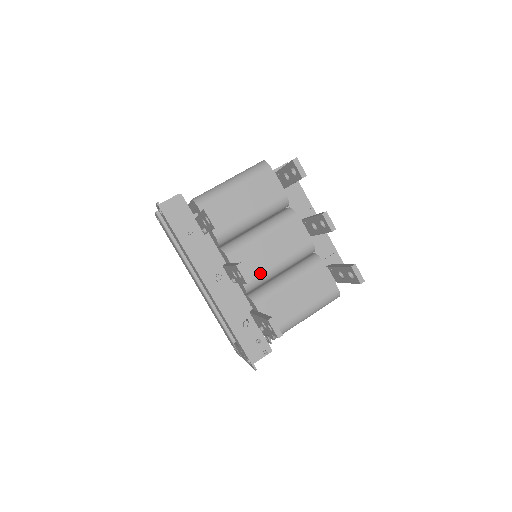
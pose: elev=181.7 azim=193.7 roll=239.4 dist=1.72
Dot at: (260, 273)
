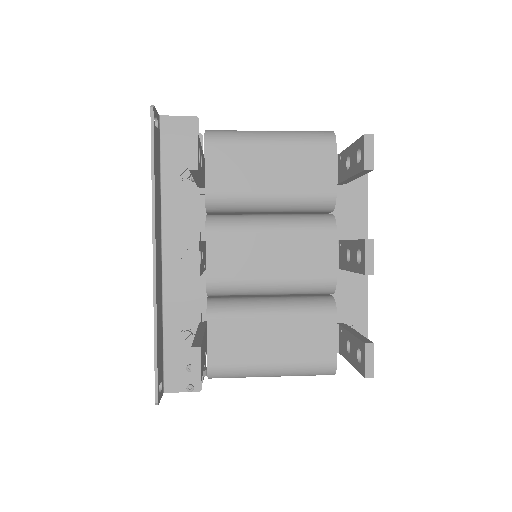
Dot at: (239, 278)
